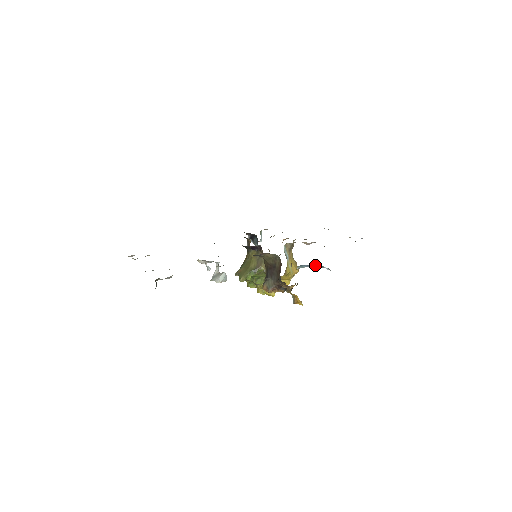
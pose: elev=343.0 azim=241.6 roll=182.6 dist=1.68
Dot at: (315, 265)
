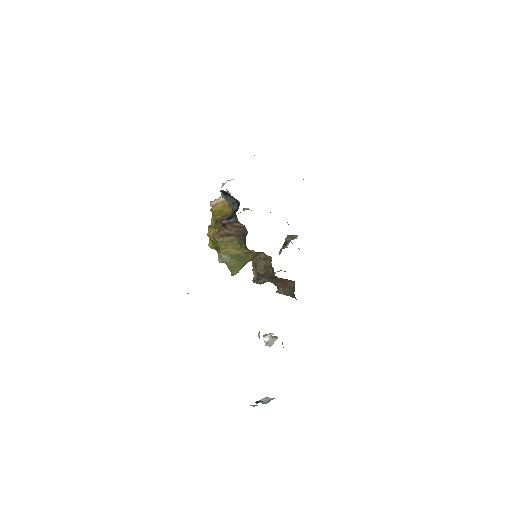
Dot at: occluded
